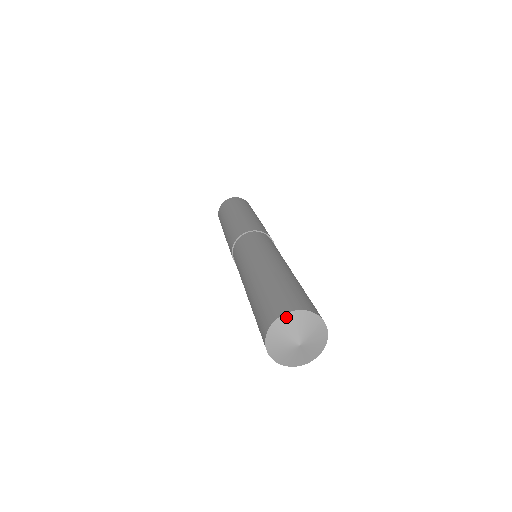
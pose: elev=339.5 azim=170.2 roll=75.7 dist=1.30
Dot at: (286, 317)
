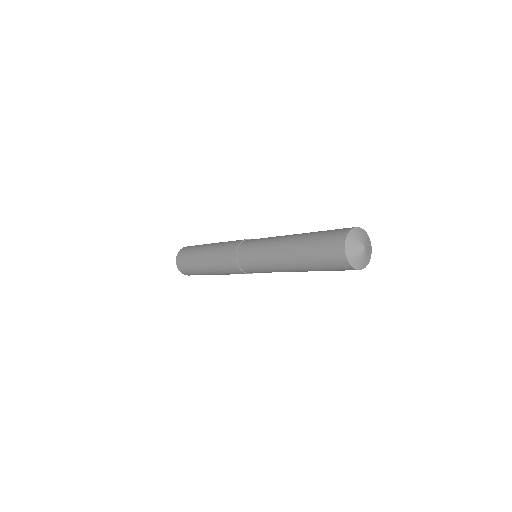
Dot at: (360, 229)
